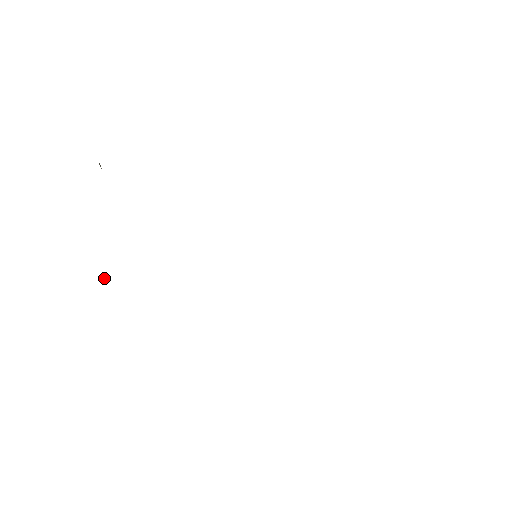
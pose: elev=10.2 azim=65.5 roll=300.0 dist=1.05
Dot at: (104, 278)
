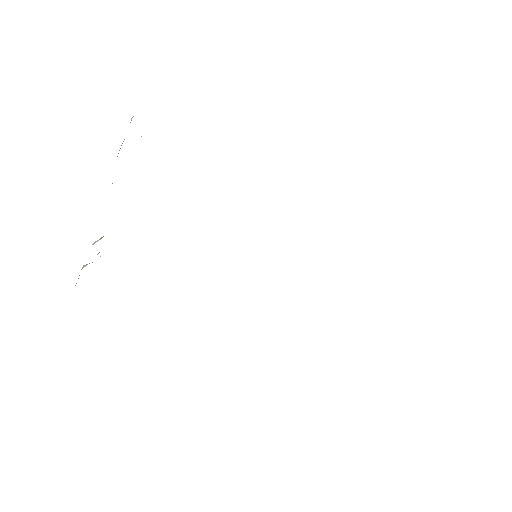
Dot at: occluded
